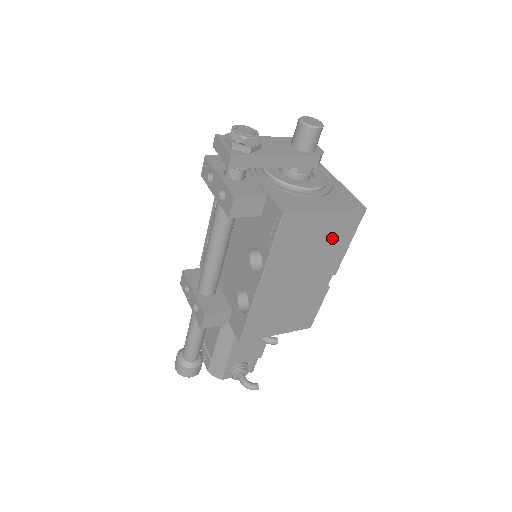
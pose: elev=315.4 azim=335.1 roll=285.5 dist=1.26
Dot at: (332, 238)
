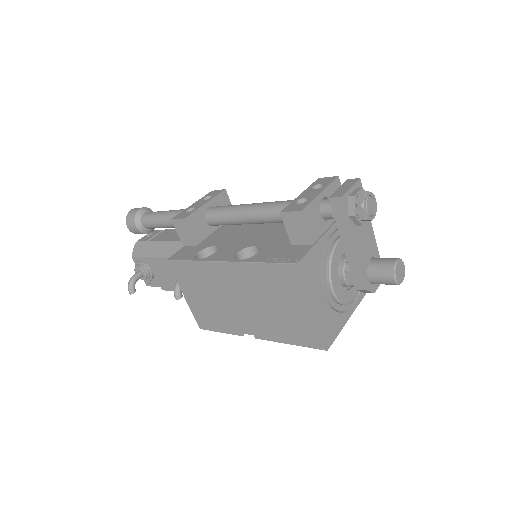
Dot at: (289, 323)
